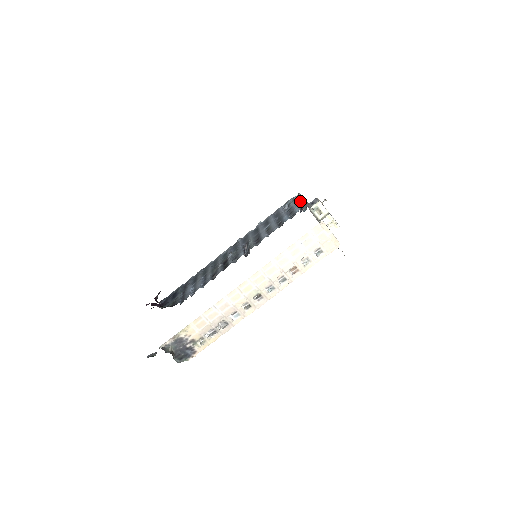
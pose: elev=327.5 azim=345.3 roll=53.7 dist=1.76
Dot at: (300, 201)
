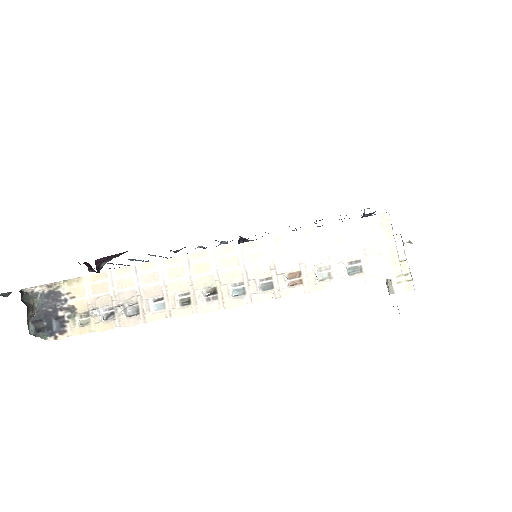
Dot at: occluded
